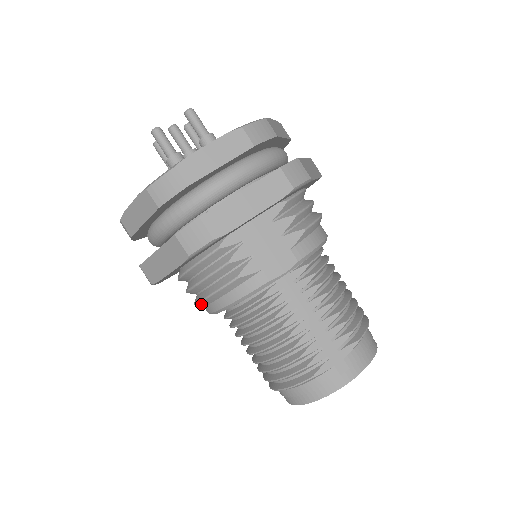
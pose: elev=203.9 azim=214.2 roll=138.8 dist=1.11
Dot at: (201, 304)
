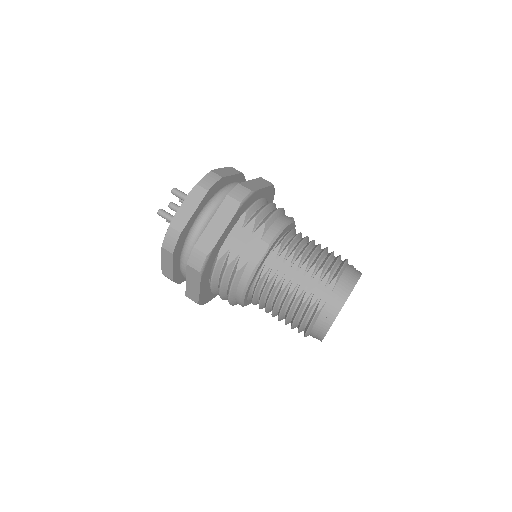
Dot at: (231, 301)
